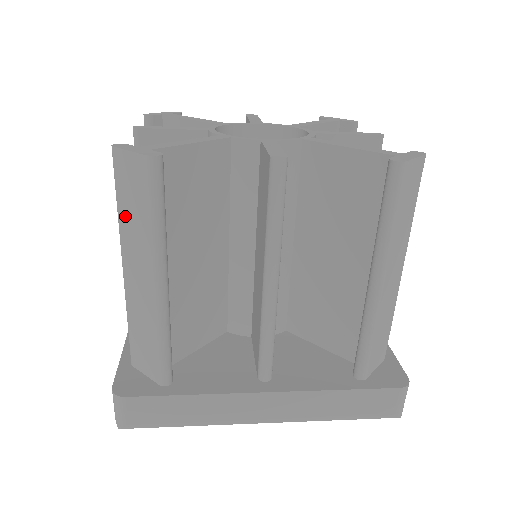
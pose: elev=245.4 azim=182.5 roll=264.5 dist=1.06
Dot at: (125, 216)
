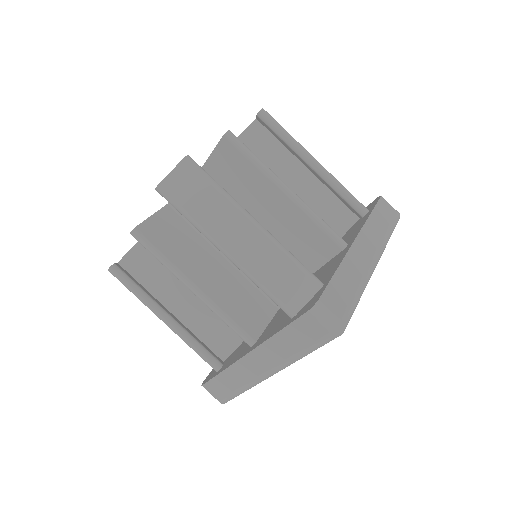
Dot at: (200, 213)
